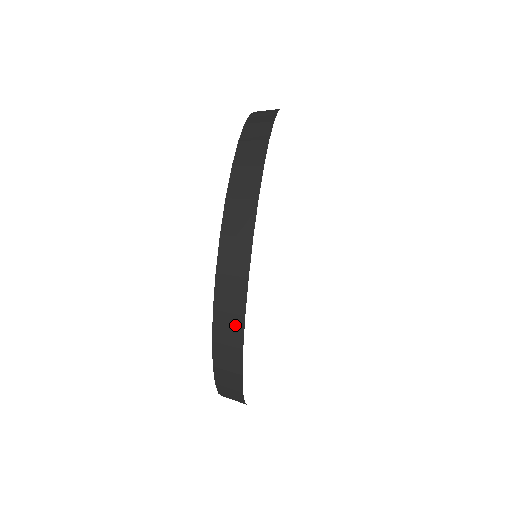
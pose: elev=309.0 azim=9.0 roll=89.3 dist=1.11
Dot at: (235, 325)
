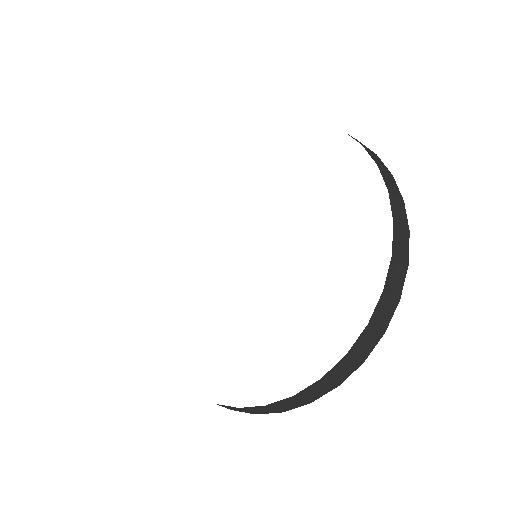
Dot at: (243, 411)
